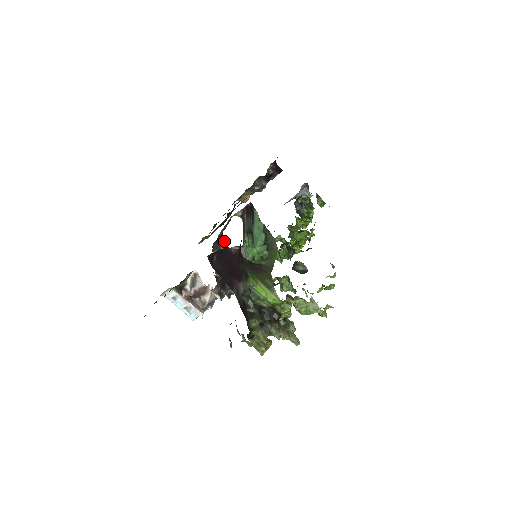
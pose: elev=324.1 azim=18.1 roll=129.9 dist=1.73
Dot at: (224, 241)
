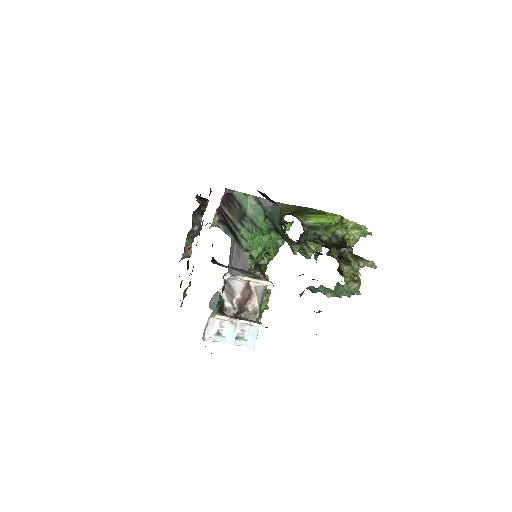
Dot at: (216, 261)
